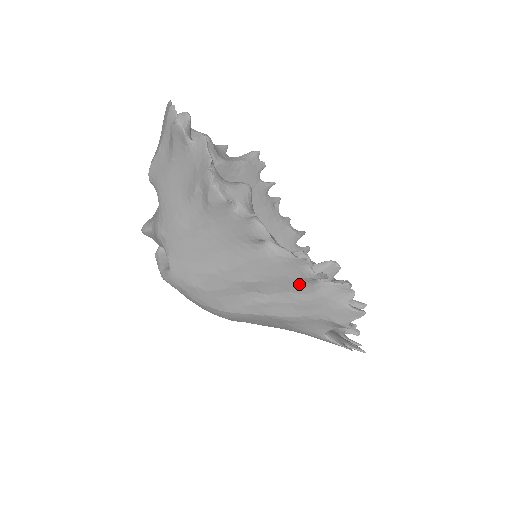
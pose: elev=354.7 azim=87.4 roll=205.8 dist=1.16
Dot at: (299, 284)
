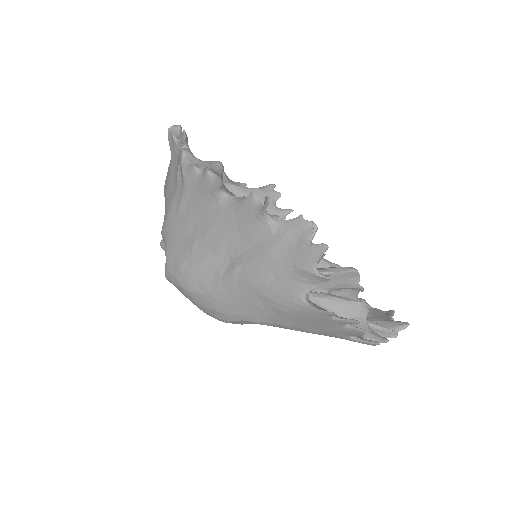
Dot at: (257, 230)
